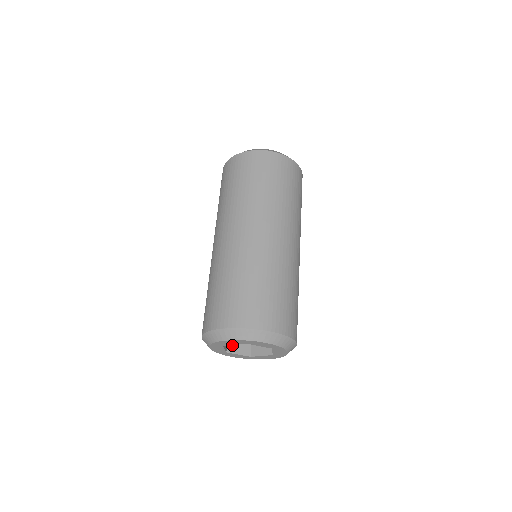
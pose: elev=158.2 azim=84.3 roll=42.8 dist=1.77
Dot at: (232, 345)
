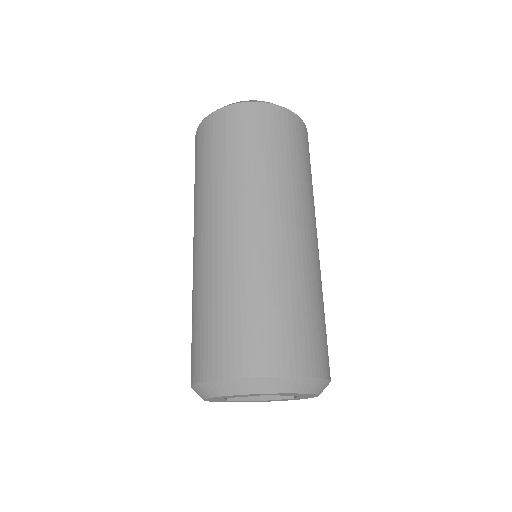
Dot at: occluded
